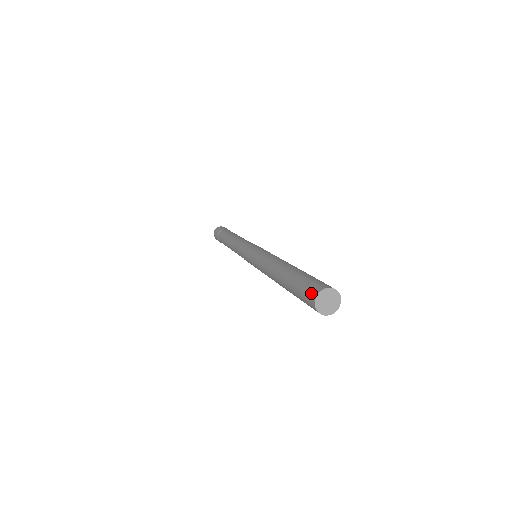
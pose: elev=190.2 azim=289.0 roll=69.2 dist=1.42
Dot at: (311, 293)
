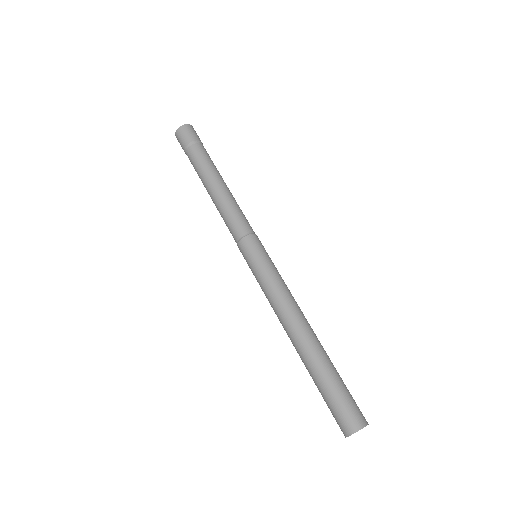
Dot at: (347, 424)
